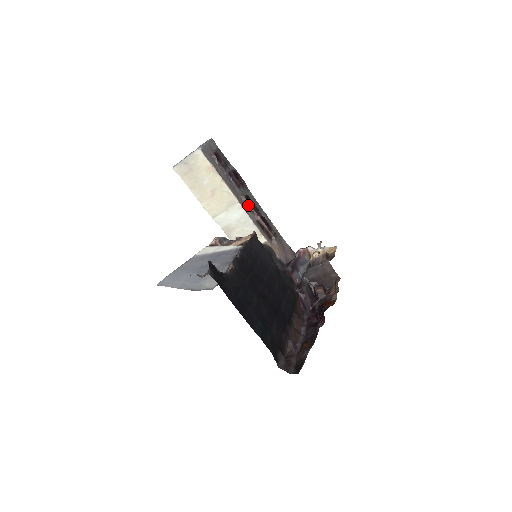
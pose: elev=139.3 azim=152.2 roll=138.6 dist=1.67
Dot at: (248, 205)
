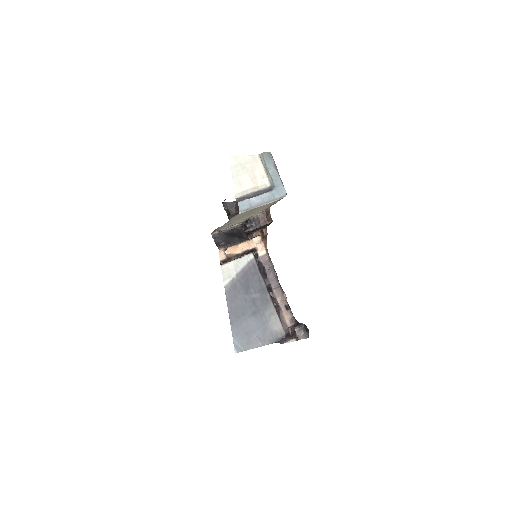
Dot at: occluded
